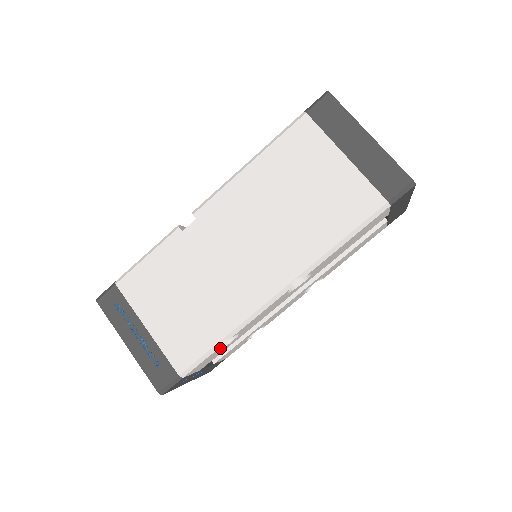
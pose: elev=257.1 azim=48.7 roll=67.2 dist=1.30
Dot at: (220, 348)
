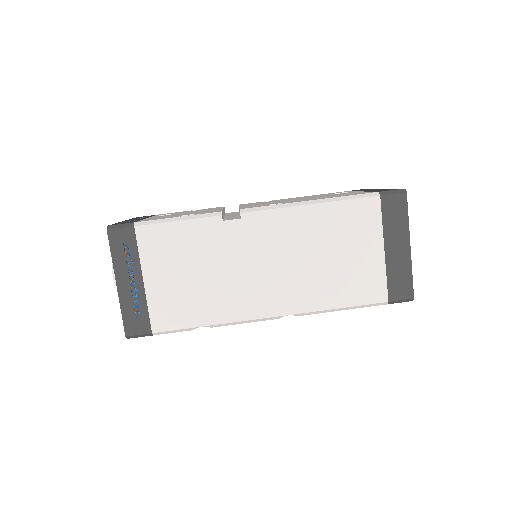
Dot at: occluded
